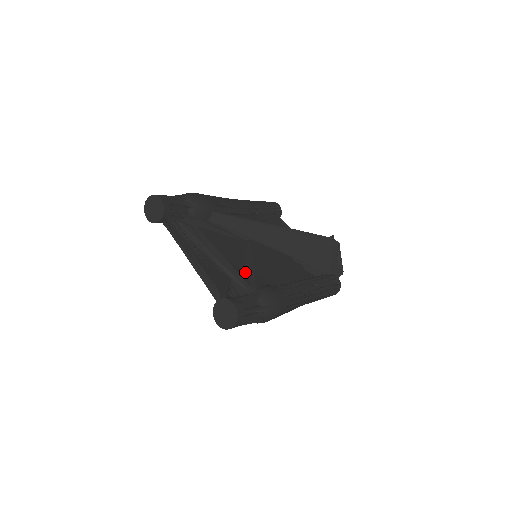
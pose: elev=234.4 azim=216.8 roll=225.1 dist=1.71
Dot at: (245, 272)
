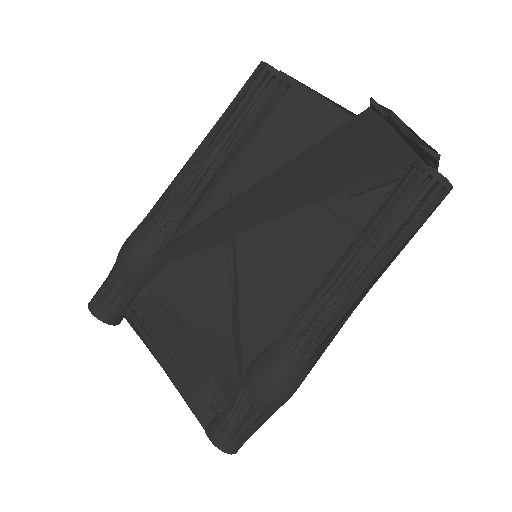
Dot at: (232, 336)
